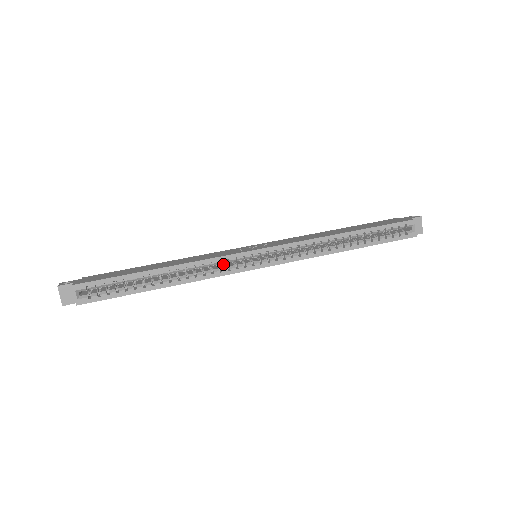
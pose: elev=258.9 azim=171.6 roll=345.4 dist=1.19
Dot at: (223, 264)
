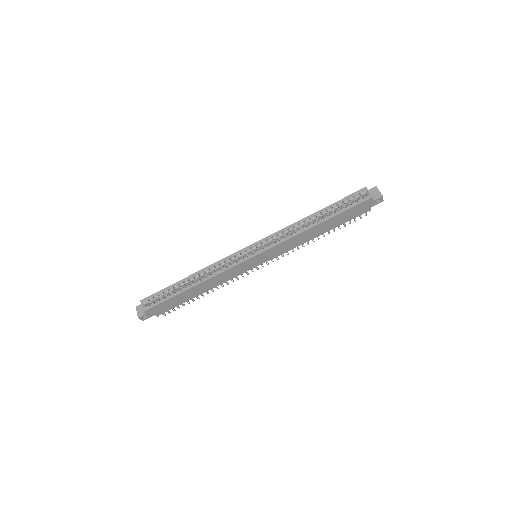
Dot at: occluded
